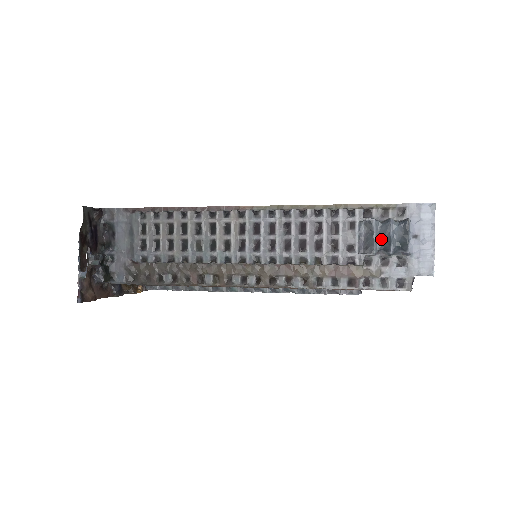
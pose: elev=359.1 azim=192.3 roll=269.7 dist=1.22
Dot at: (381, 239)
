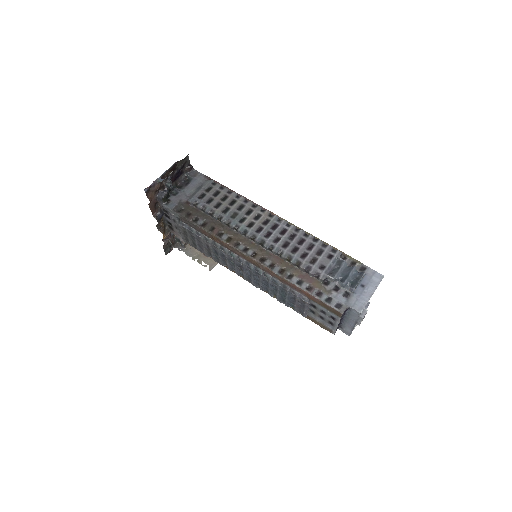
Dot at: (342, 274)
